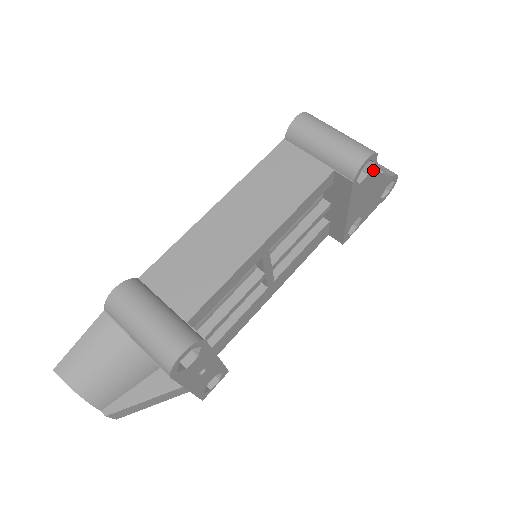
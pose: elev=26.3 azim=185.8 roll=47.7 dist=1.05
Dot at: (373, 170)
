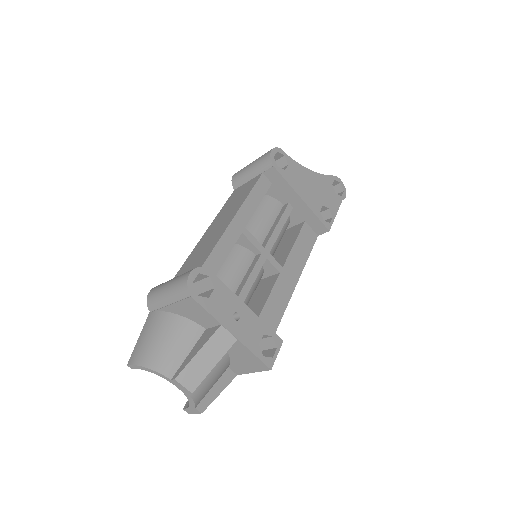
Dot at: (291, 163)
